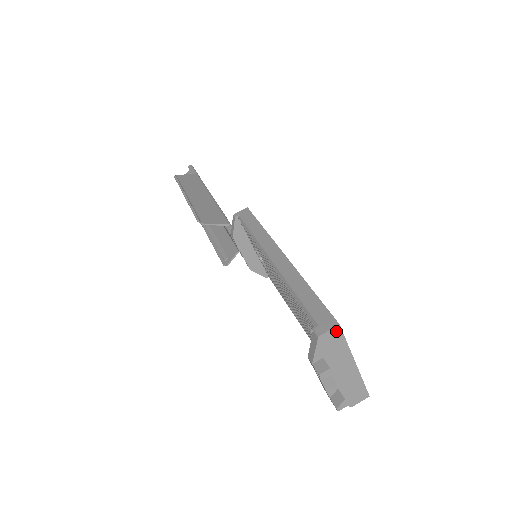
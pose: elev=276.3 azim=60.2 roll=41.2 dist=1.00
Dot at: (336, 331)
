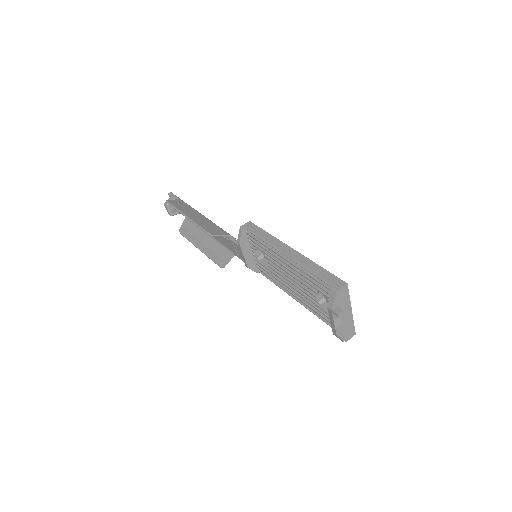
Dot at: (345, 288)
